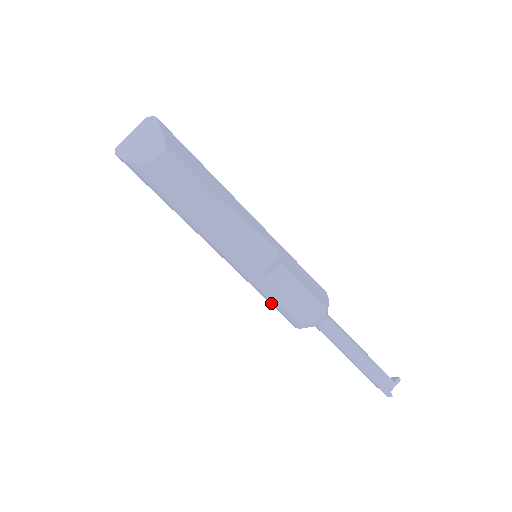
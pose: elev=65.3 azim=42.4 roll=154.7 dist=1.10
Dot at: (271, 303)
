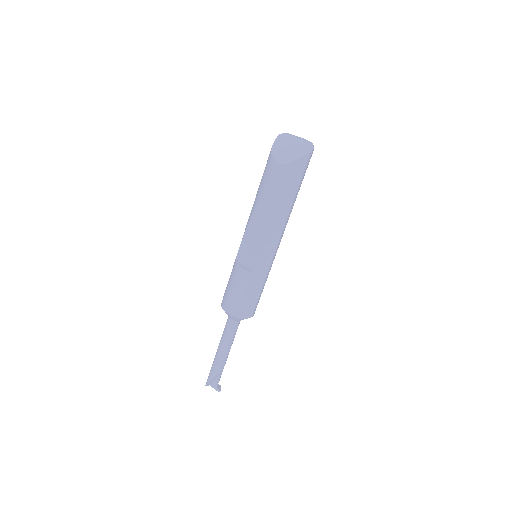
Dot at: occluded
